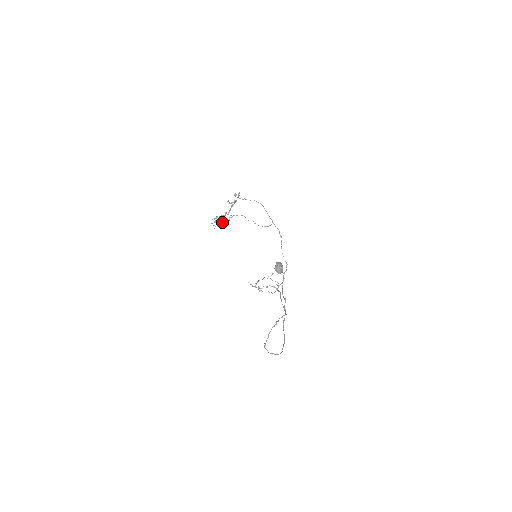
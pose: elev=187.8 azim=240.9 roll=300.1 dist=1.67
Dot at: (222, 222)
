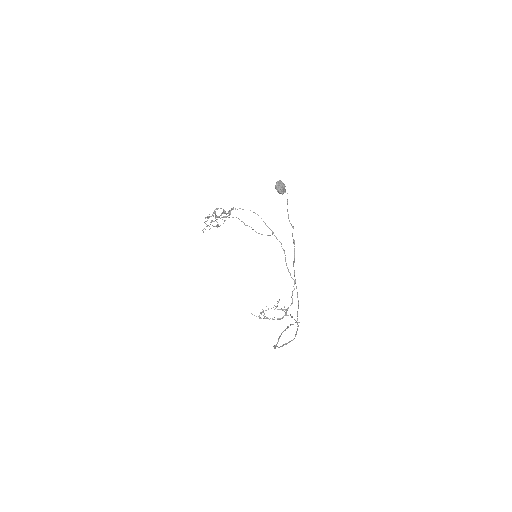
Dot at: (215, 226)
